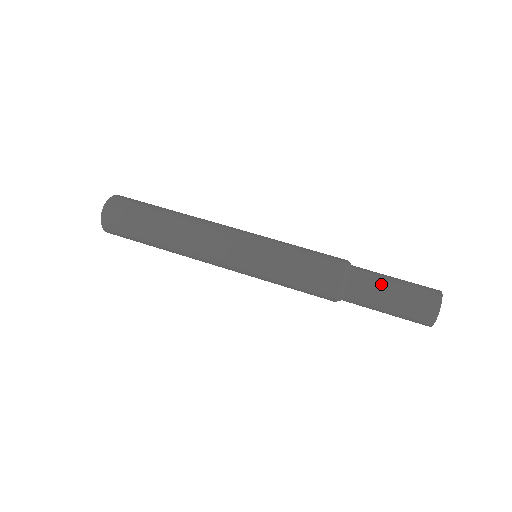
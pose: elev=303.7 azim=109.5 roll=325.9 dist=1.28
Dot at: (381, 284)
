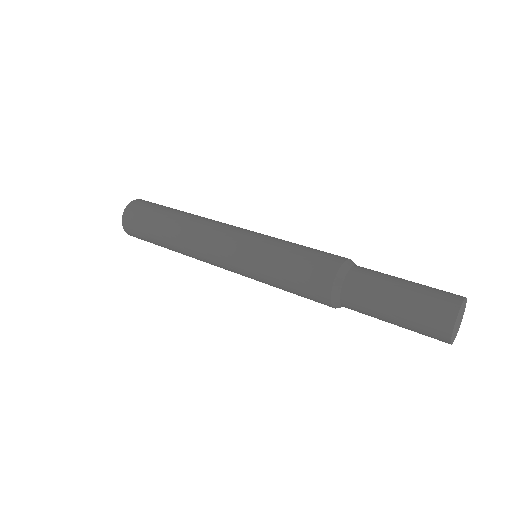
Dot at: (386, 279)
